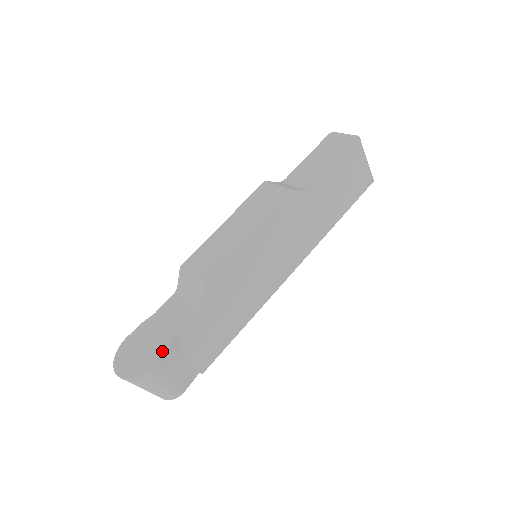
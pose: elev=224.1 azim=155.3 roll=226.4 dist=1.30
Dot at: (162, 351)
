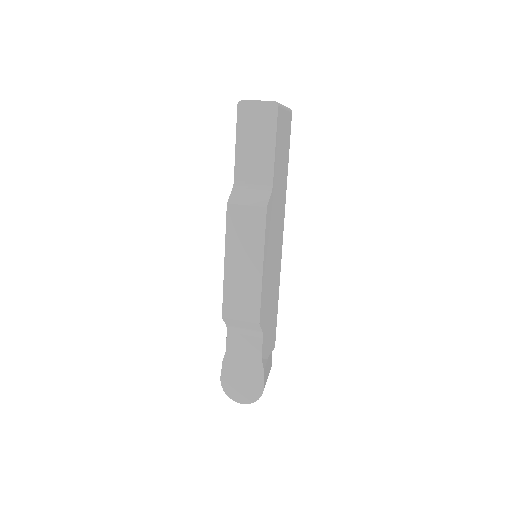
Dot at: (262, 375)
